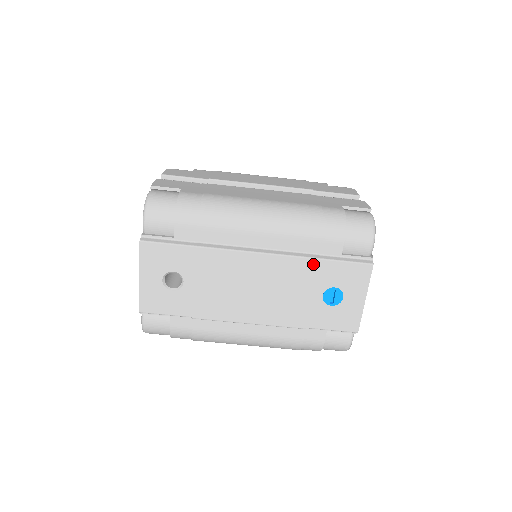
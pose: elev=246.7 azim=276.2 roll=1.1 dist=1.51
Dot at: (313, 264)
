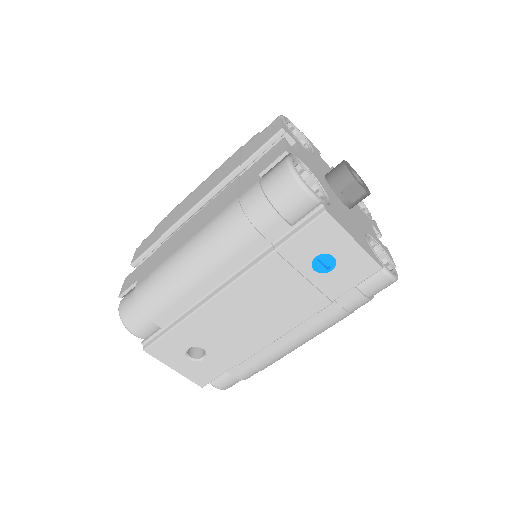
Dot at: (275, 258)
